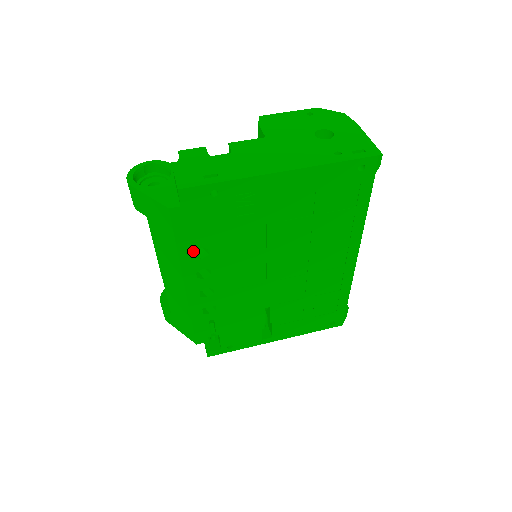
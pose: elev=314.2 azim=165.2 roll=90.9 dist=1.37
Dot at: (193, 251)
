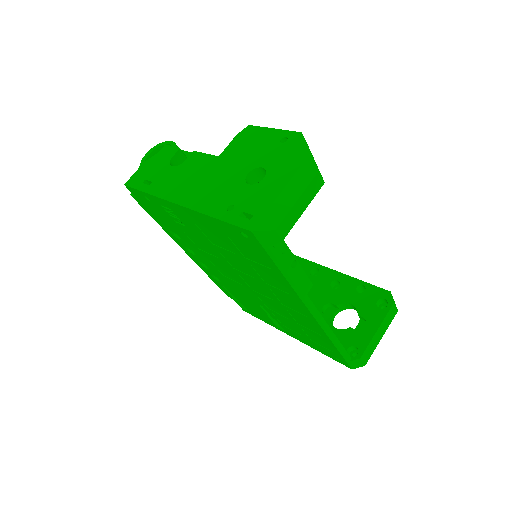
Dot at: occluded
